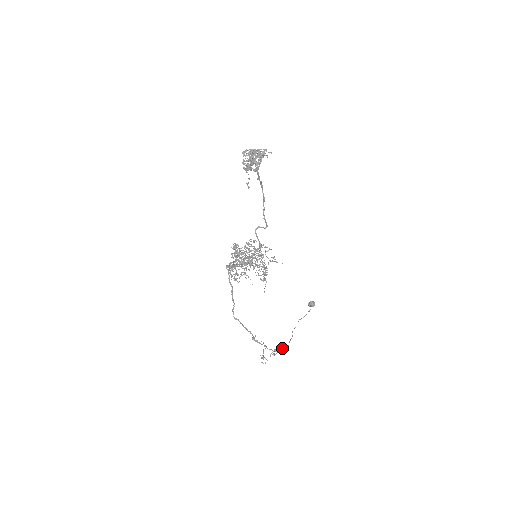
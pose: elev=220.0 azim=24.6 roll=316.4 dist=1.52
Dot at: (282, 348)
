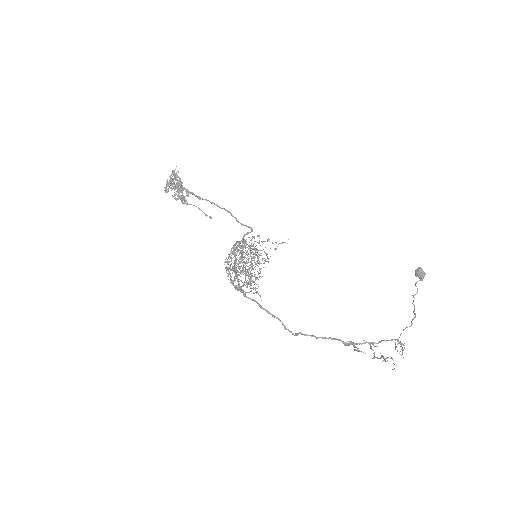
Dot at: occluded
